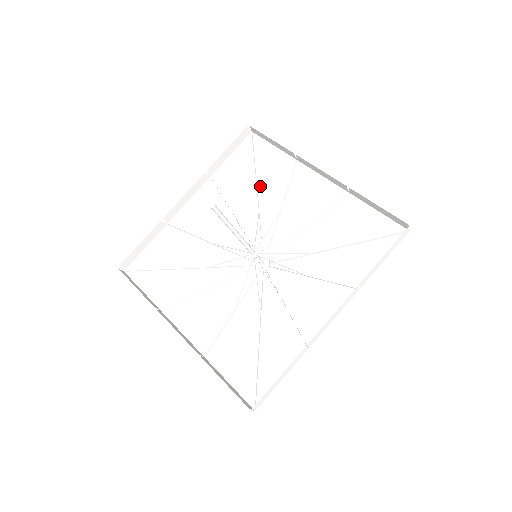
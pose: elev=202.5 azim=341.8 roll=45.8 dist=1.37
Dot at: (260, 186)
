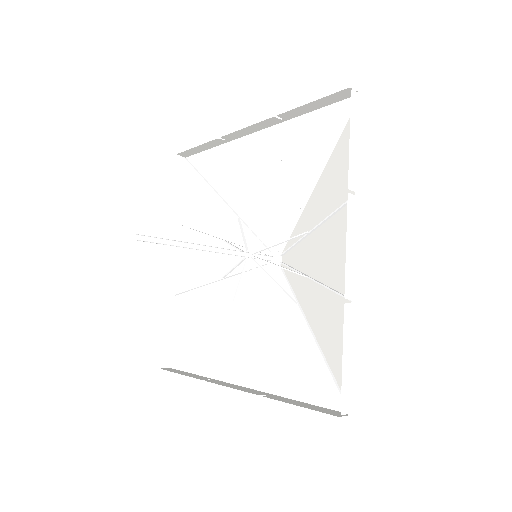
Dot at: (223, 194)
